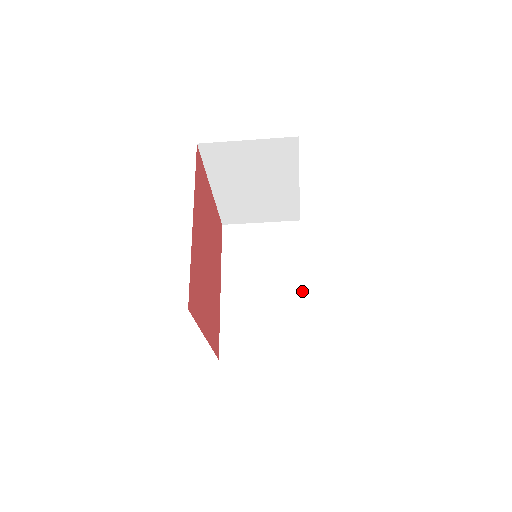
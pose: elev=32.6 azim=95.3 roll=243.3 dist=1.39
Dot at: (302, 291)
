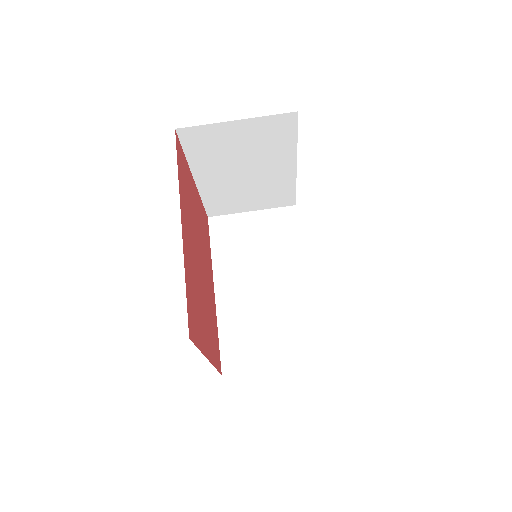
Dot at: (307, 287)
